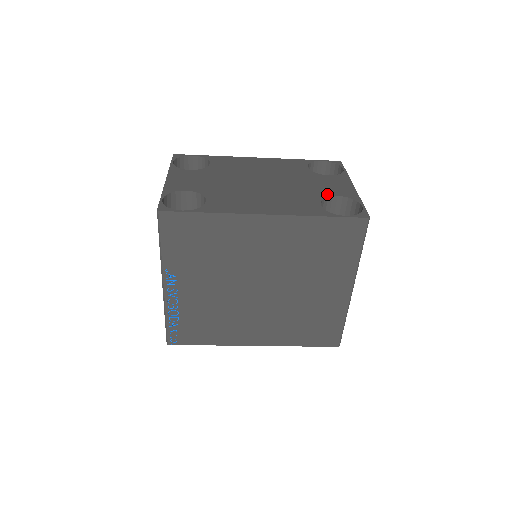
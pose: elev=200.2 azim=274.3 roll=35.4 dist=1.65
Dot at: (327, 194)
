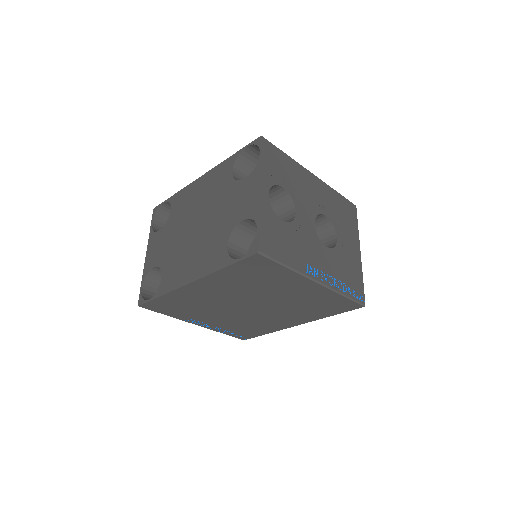
Dot at: (235, 221)
